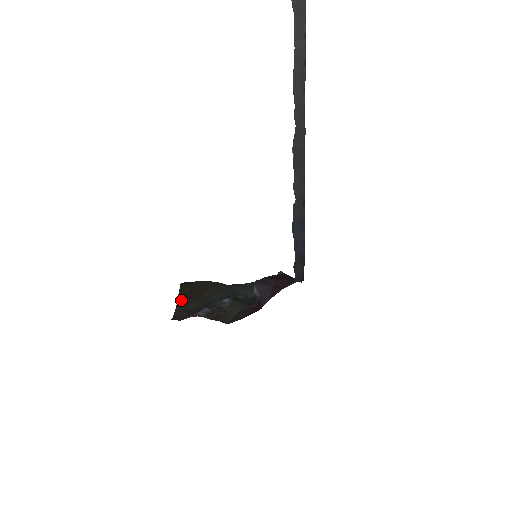
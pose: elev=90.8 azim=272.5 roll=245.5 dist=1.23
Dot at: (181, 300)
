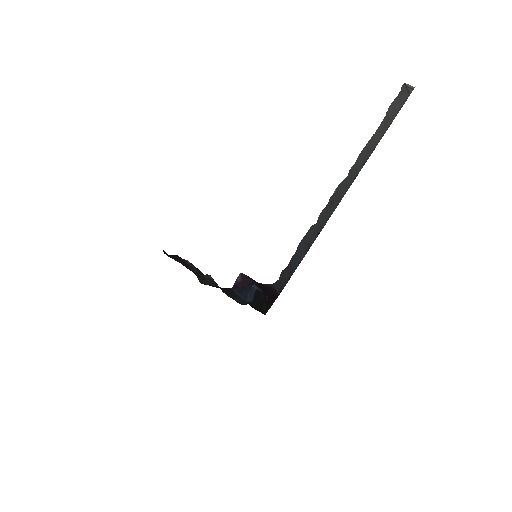
Dot at: occluded
